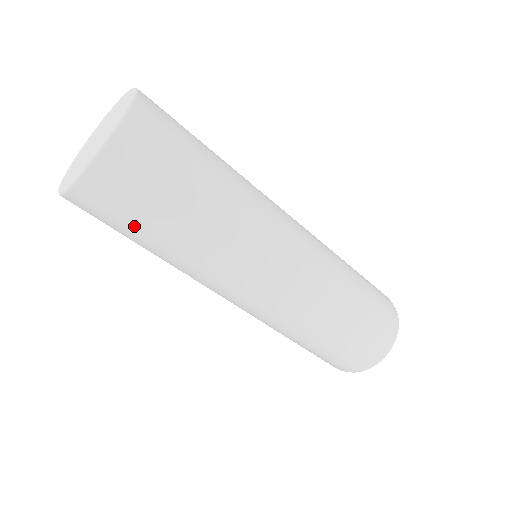
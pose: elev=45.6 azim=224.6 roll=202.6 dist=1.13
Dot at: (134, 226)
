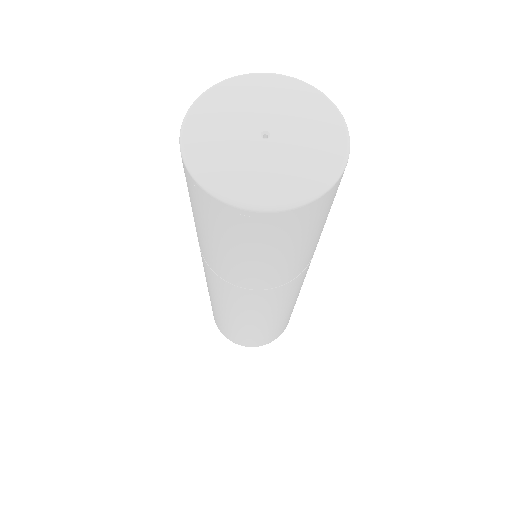
Dot at: (219, 238)
